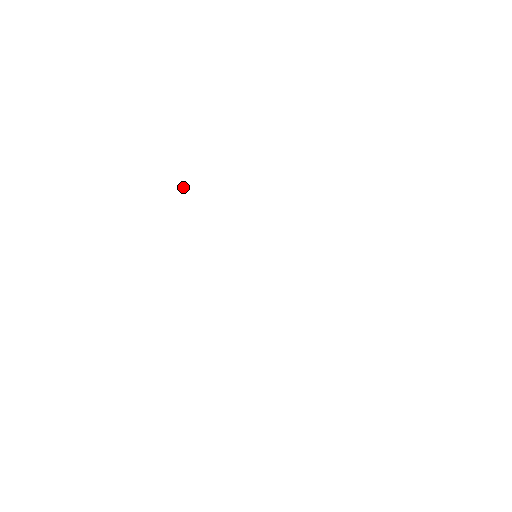
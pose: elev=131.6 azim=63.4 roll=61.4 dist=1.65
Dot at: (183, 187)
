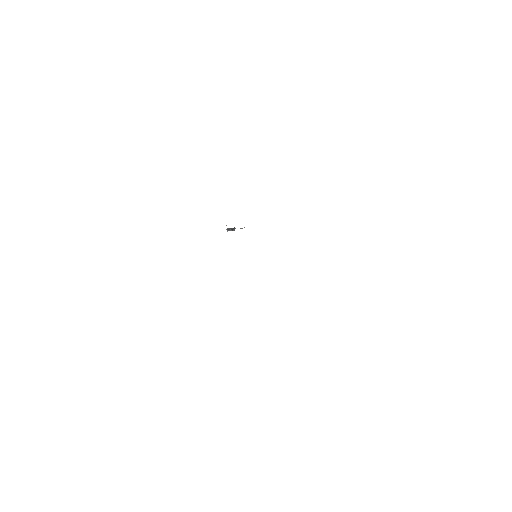
Dot at: (233, 229)
